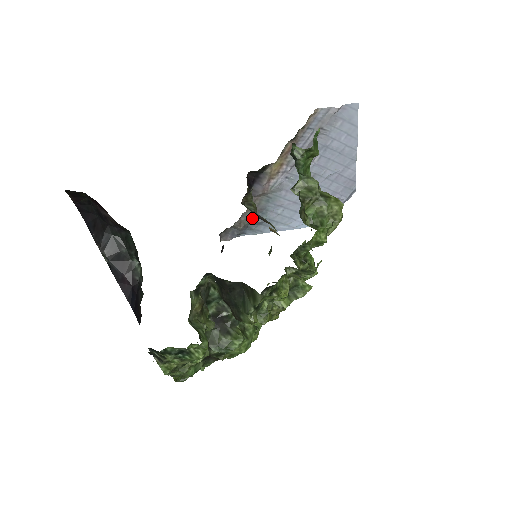
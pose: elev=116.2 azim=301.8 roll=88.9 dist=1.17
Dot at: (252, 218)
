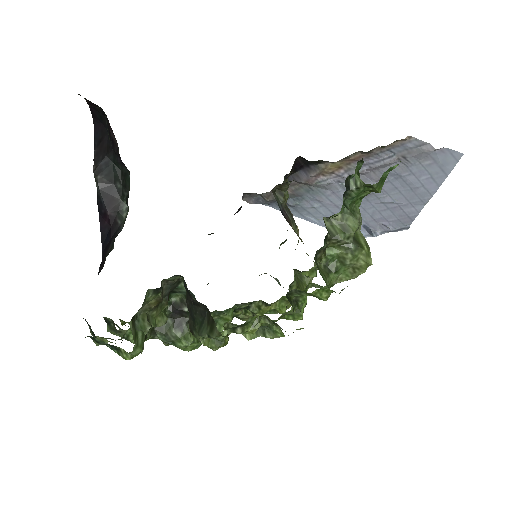
Dot at: occluded
